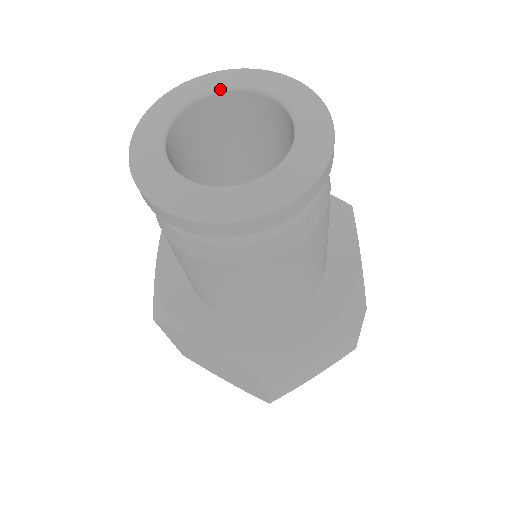
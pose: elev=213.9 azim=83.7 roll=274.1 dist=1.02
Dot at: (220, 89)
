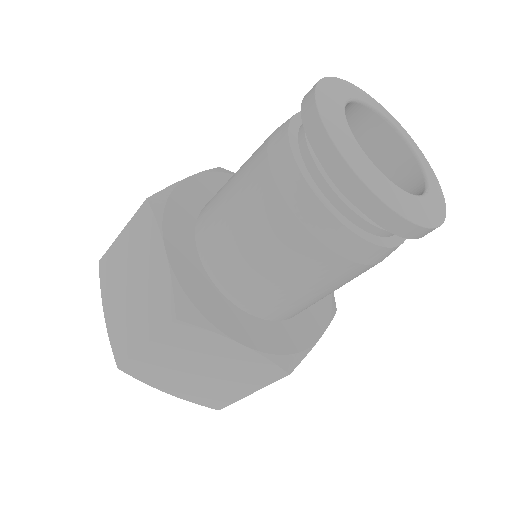
Dot at: (359, 99)
